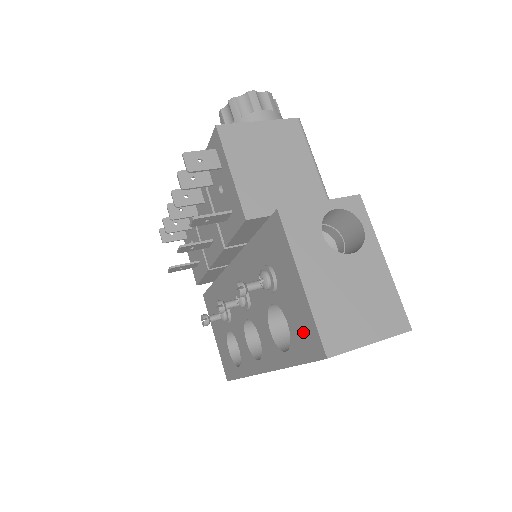
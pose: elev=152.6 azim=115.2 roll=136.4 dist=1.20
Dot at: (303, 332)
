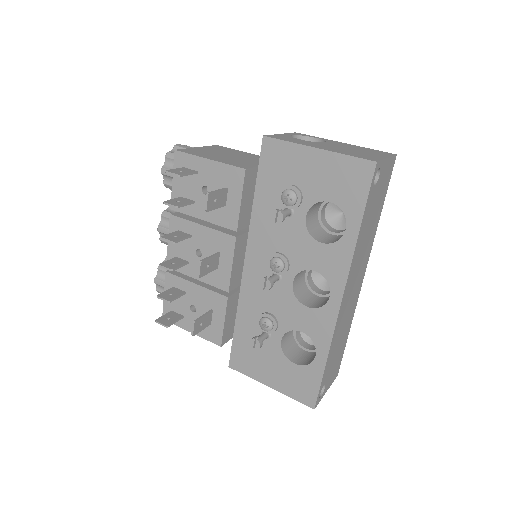
Dot at: (346, 181)
